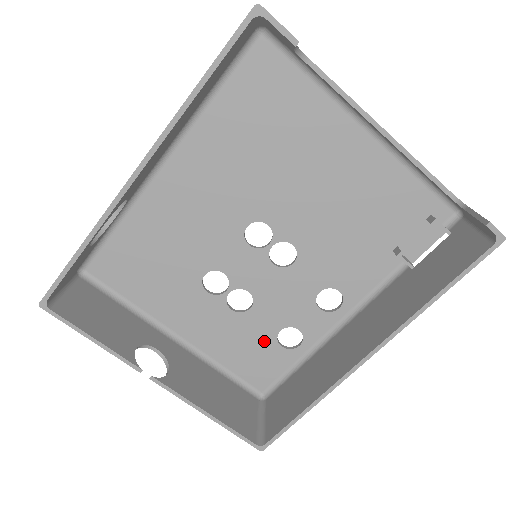
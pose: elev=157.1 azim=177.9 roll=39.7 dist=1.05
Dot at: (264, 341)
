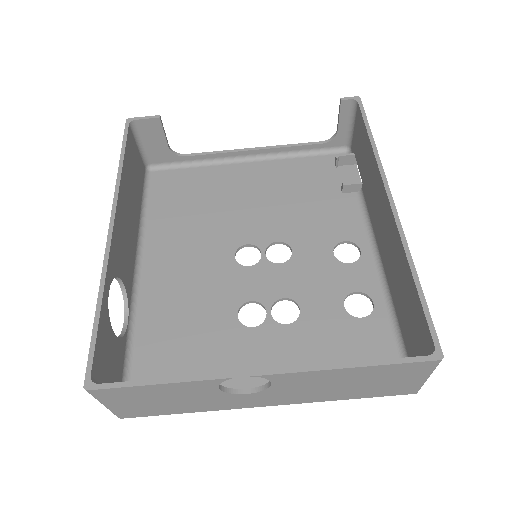
Dot at: (343, 327)
